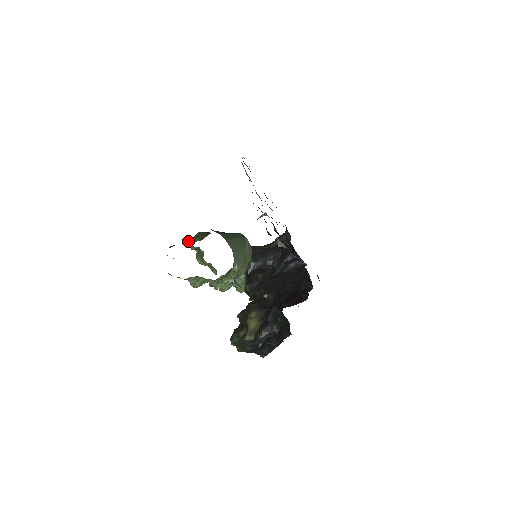
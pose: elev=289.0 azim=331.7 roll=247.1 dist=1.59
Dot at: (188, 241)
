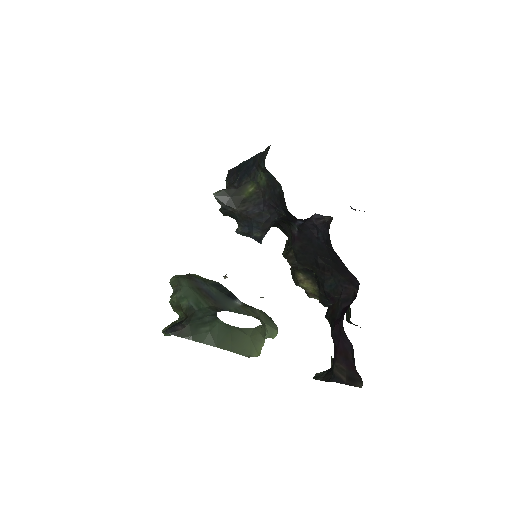
Dot at: occluded
